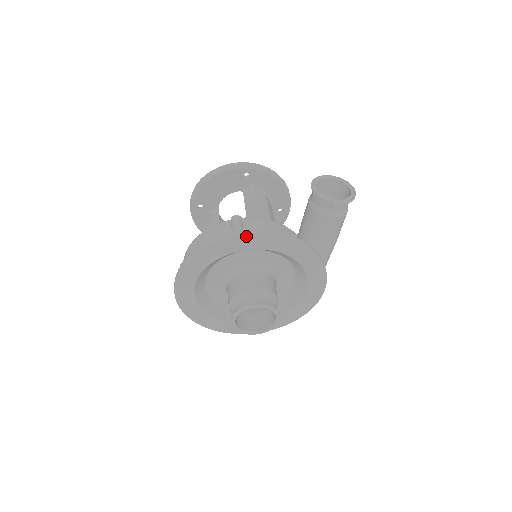
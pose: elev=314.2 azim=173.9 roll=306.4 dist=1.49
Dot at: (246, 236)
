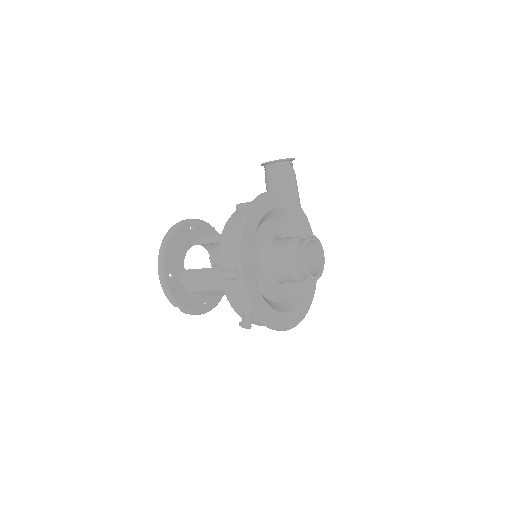
Dot at: (265, 195)
